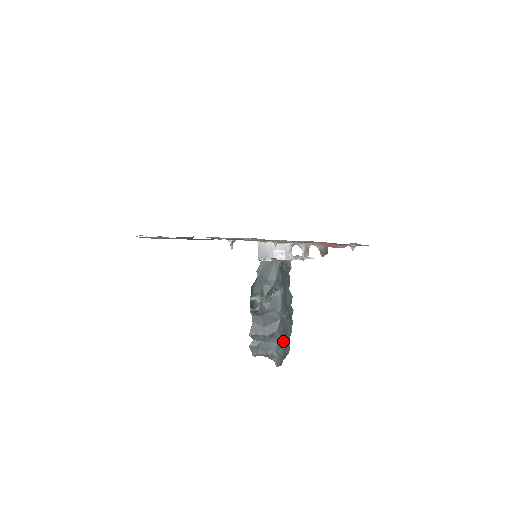
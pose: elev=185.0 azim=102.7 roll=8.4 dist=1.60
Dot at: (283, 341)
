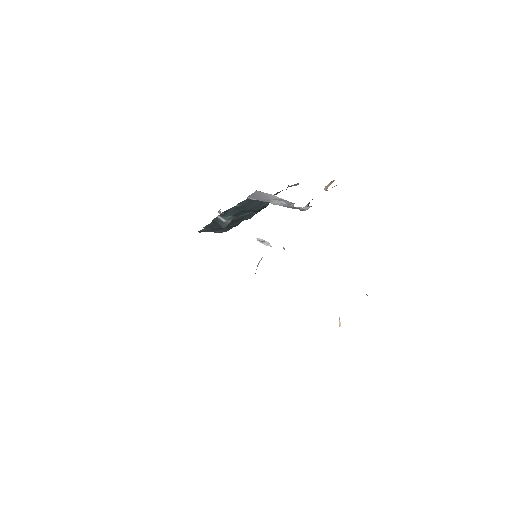
Dot at: occluded
